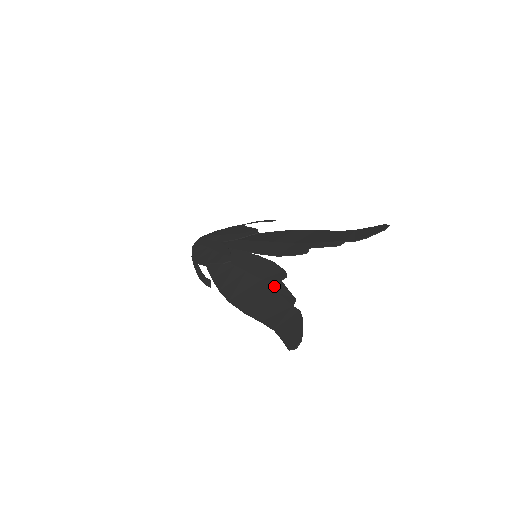
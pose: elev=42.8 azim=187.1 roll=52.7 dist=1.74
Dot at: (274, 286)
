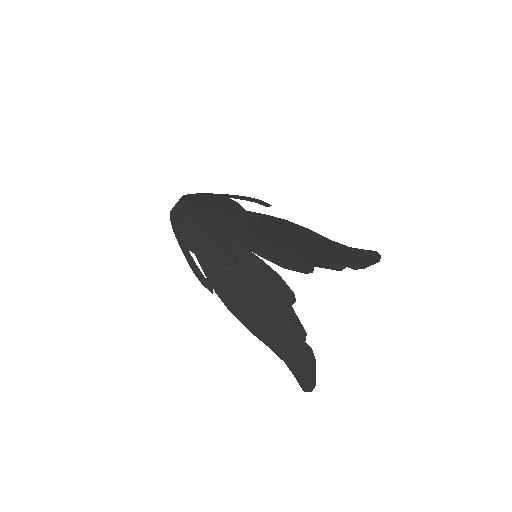
Dot at: (284, 311)
